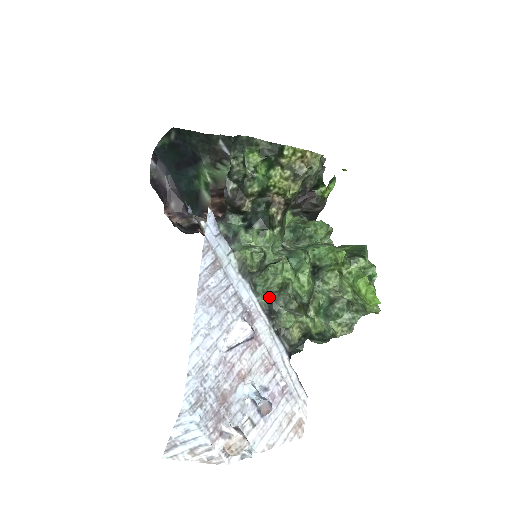
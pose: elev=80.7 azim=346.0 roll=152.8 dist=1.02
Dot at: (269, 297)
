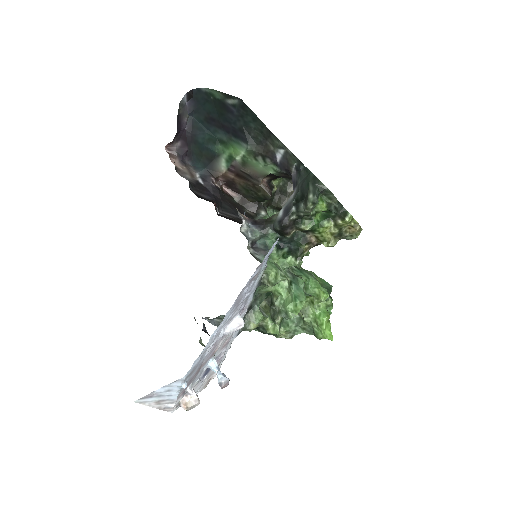
Dot at: occluded
